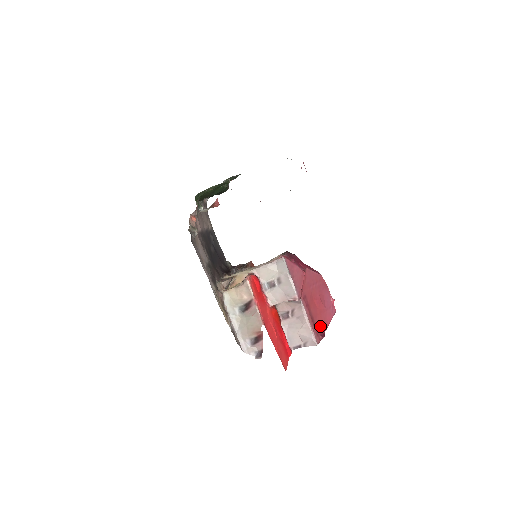
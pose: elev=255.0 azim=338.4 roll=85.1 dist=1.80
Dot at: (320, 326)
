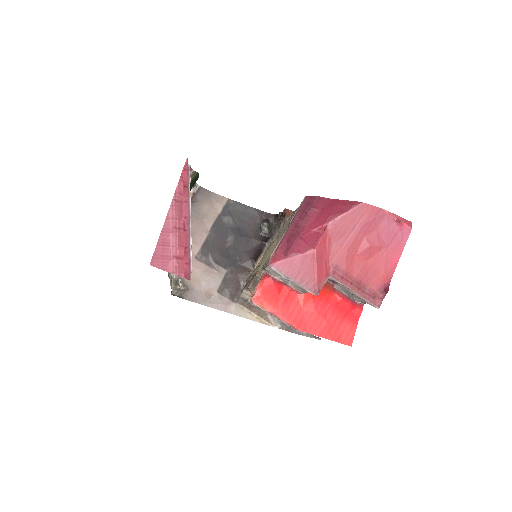
Dot at: (378, 281)
